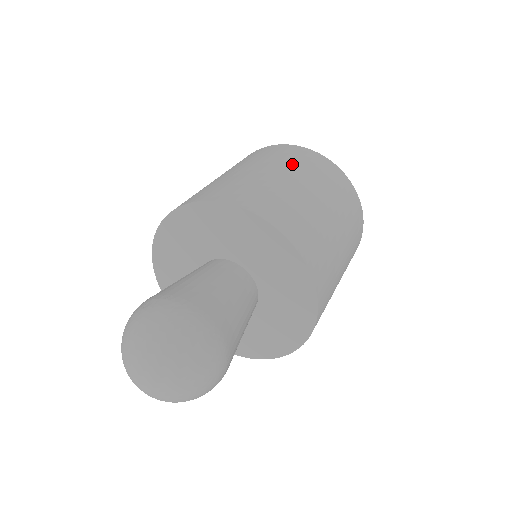
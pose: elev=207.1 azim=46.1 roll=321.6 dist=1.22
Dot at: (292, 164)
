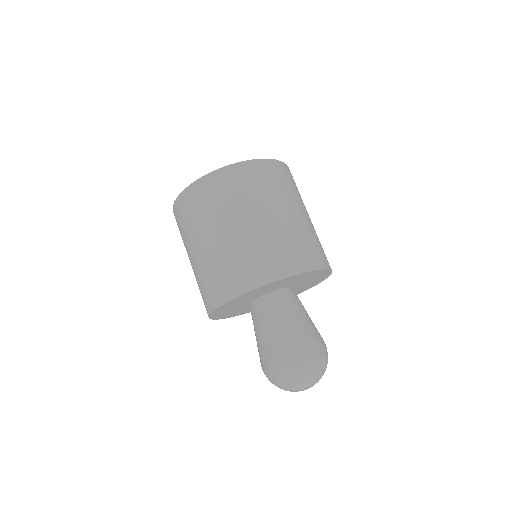
Dot at: (190, 229)
